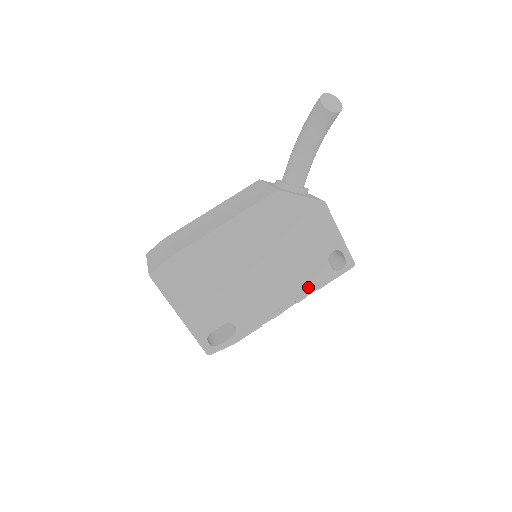
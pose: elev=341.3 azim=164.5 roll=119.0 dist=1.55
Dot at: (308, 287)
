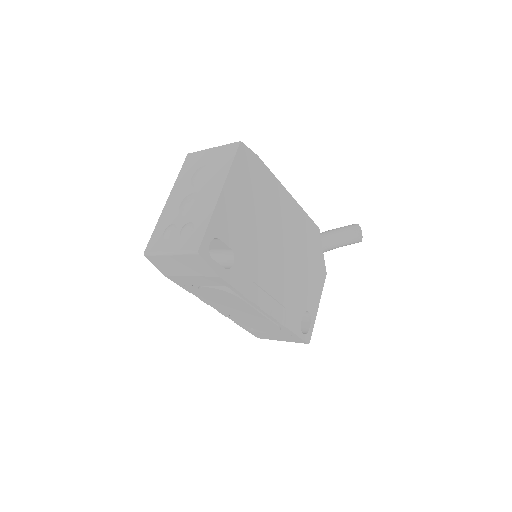
Dot at: (282, 315)
